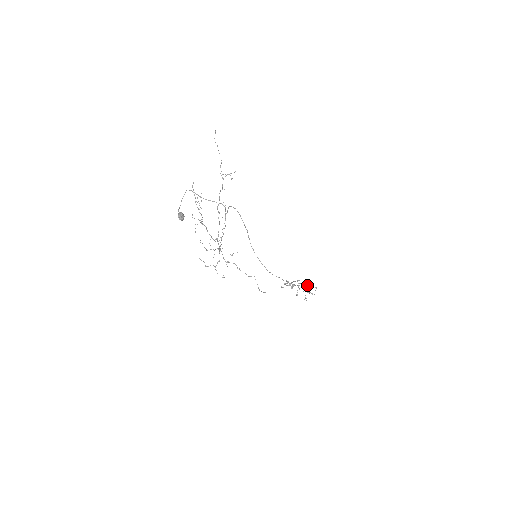
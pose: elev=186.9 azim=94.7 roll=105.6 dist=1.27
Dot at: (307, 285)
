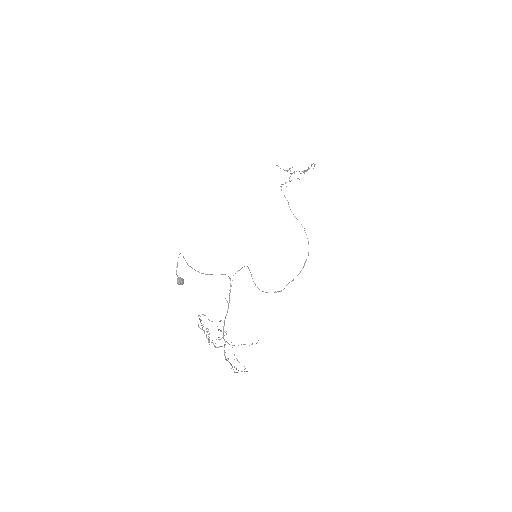
Dot at: (305, 171)
